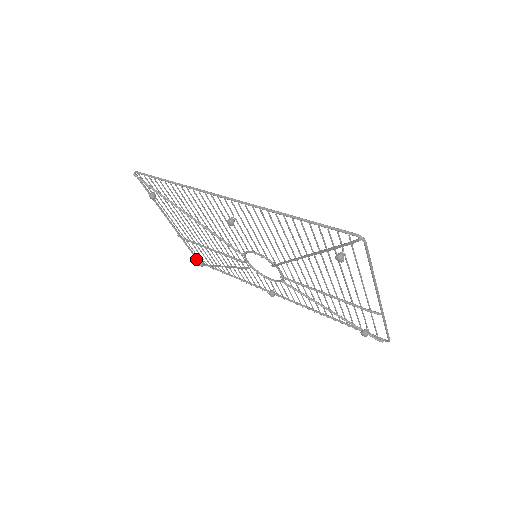
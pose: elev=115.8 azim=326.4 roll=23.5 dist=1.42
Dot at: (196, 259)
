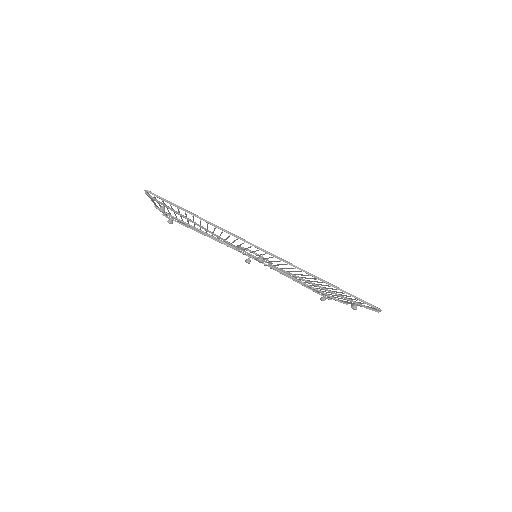
Dot at: occluded
